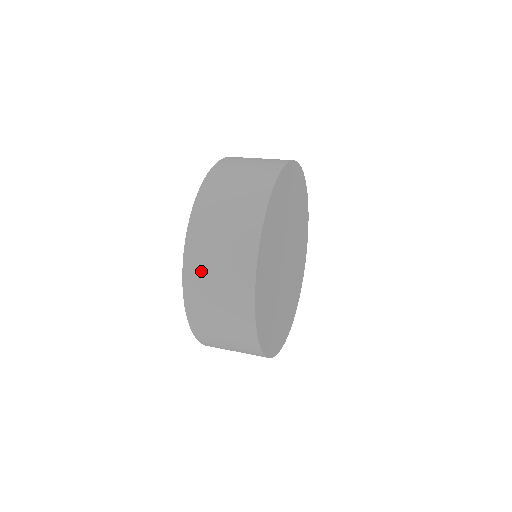
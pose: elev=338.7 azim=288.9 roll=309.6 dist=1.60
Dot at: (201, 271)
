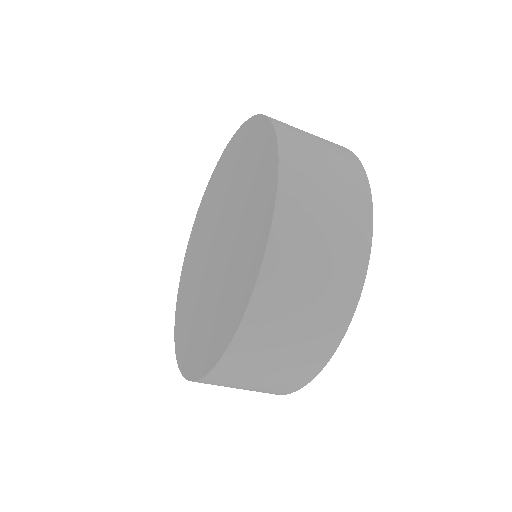
Dot at: occluded
